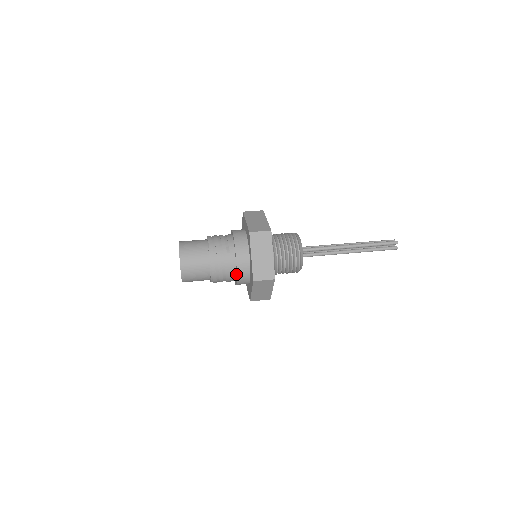
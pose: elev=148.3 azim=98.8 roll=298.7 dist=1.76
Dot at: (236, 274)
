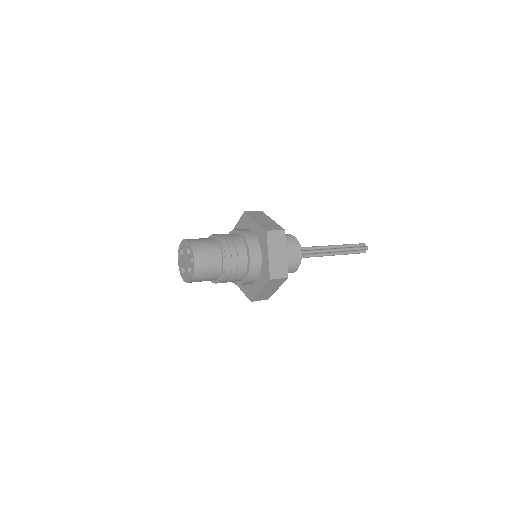
Dot at: (246, 248)
